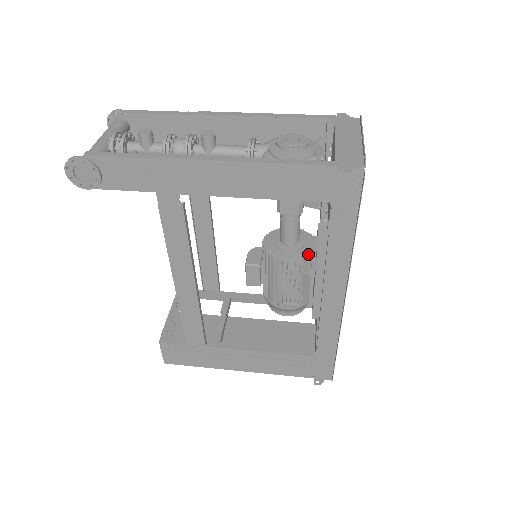
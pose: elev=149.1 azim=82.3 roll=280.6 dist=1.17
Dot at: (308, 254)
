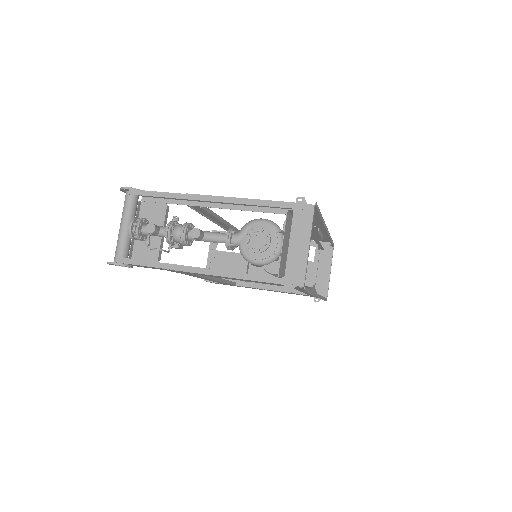
Dot at: occluded
